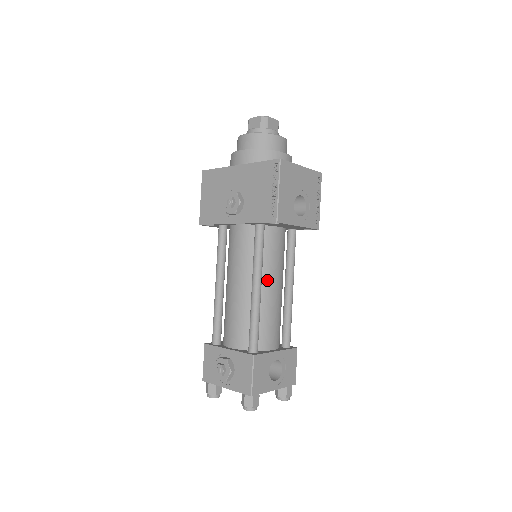
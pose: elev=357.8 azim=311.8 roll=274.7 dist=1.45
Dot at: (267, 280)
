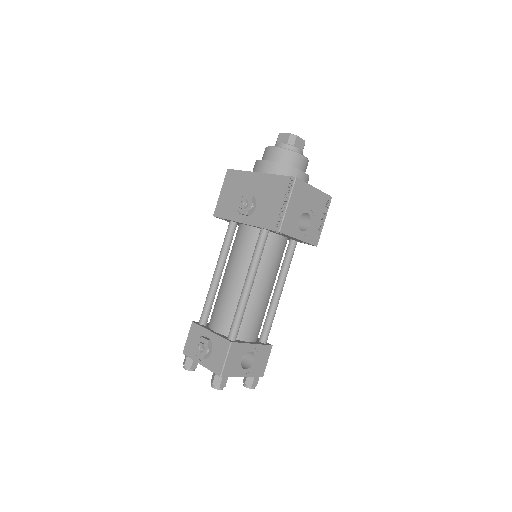
Dot at: (260, 280)
